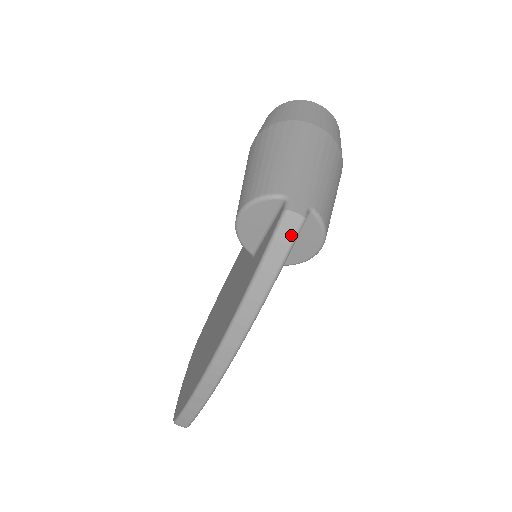
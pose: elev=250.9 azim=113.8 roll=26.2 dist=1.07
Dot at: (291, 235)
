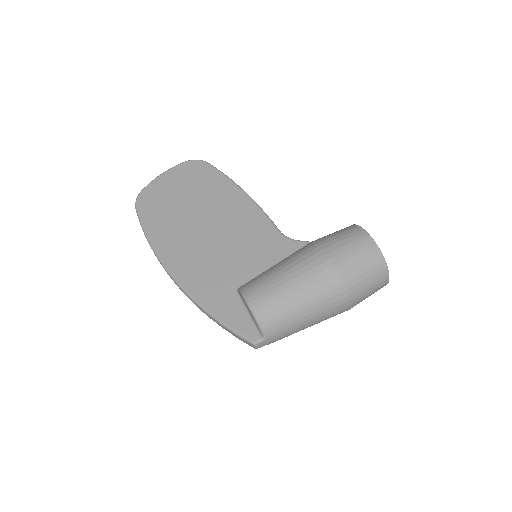
Dot at: (244, 342)
